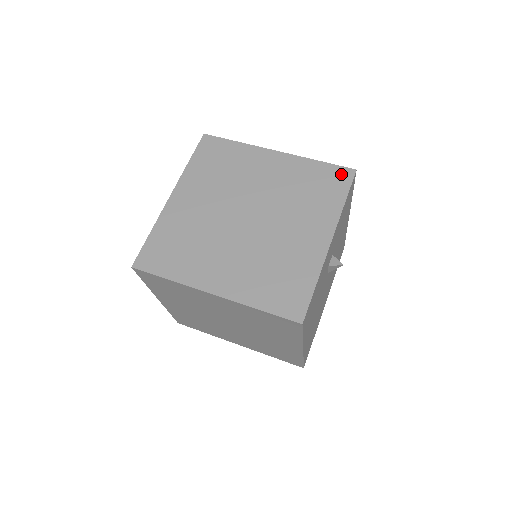
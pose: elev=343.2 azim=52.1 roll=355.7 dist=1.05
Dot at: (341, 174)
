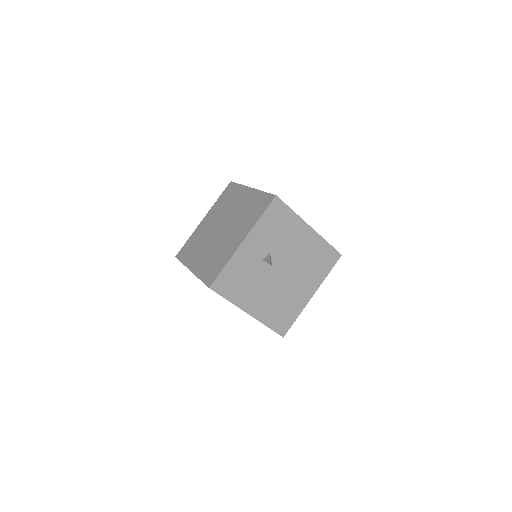
Dot at: (268, 199)
